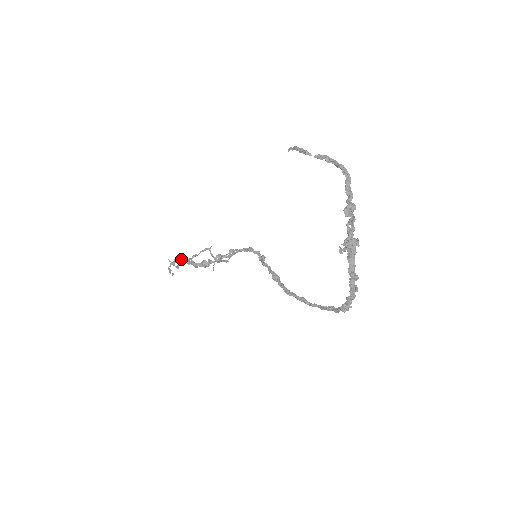
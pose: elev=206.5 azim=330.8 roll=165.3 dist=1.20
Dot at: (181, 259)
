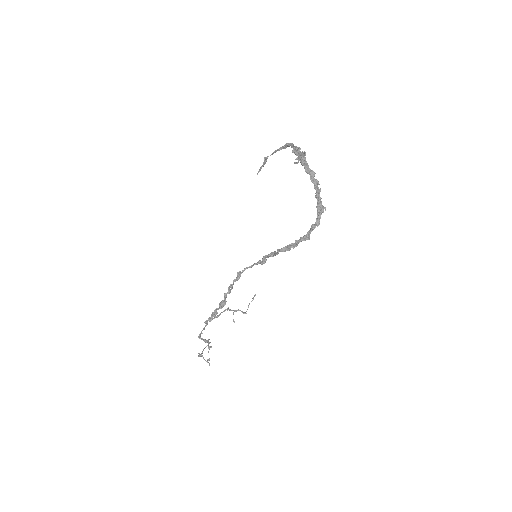
Dot at: (205, 326)
